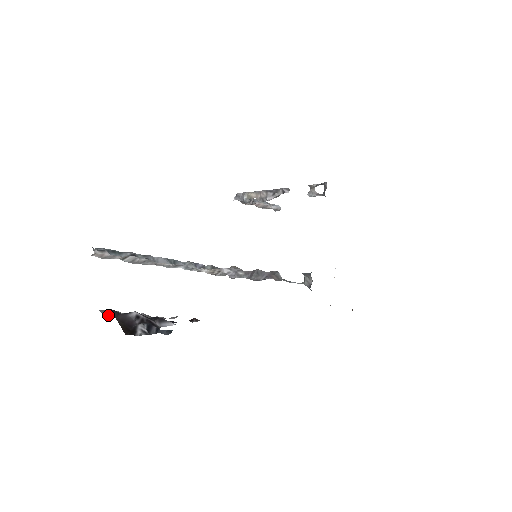
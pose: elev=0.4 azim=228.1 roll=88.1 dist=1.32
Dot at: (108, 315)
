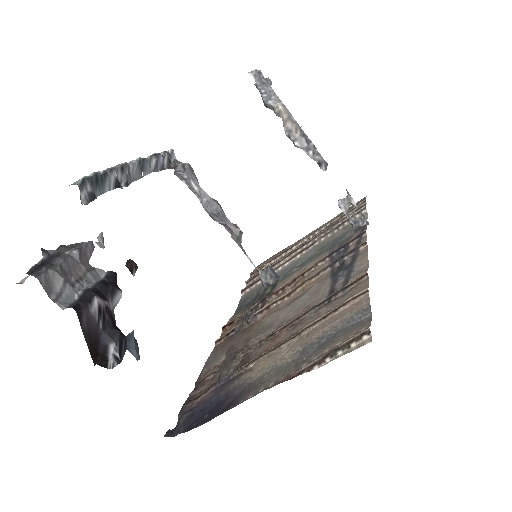
Dot at: (56, 299)
